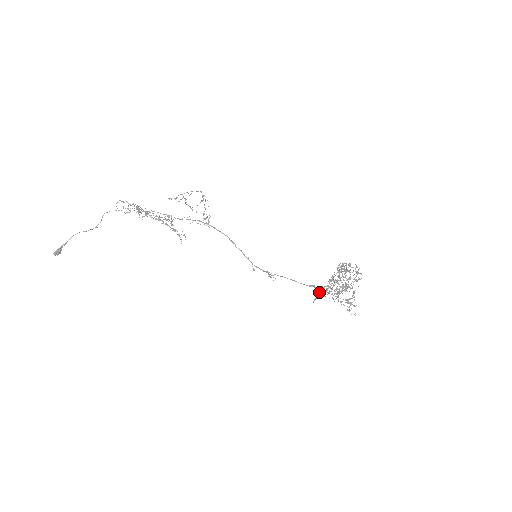
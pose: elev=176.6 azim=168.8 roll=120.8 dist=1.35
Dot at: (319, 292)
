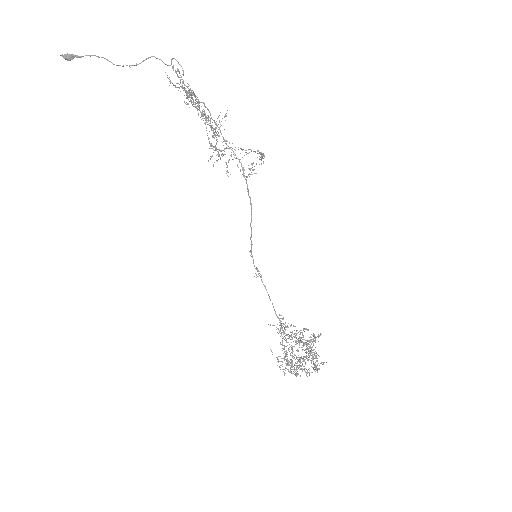
Dot at: occluded
